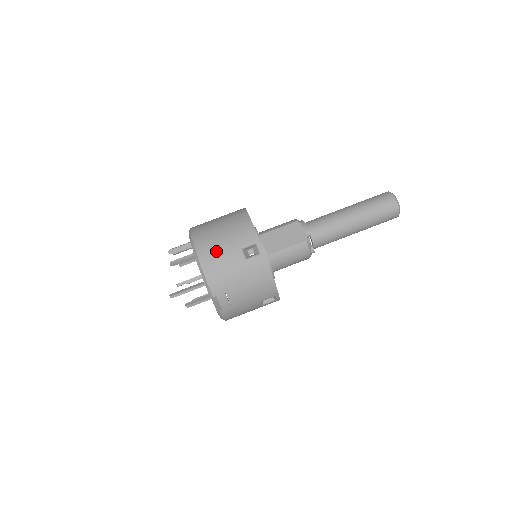
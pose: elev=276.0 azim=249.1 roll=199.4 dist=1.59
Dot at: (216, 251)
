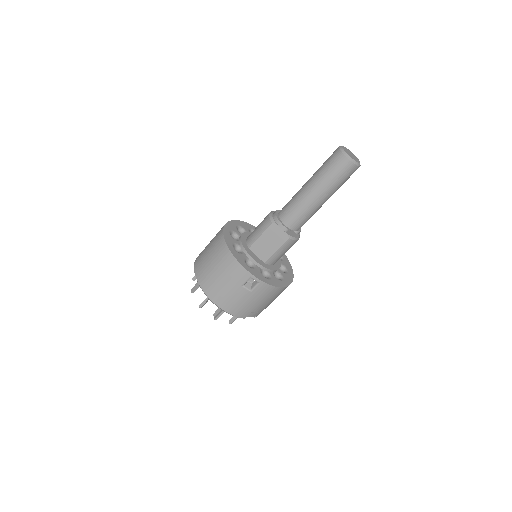
Dot at: (226, 296)
